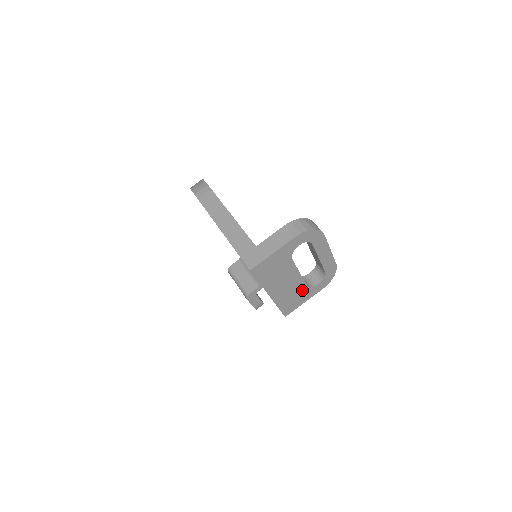
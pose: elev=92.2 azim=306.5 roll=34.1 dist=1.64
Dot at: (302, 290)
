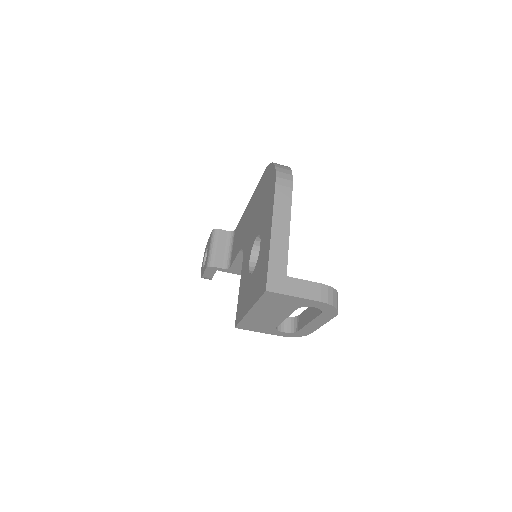
Dot at: (270, 326)
